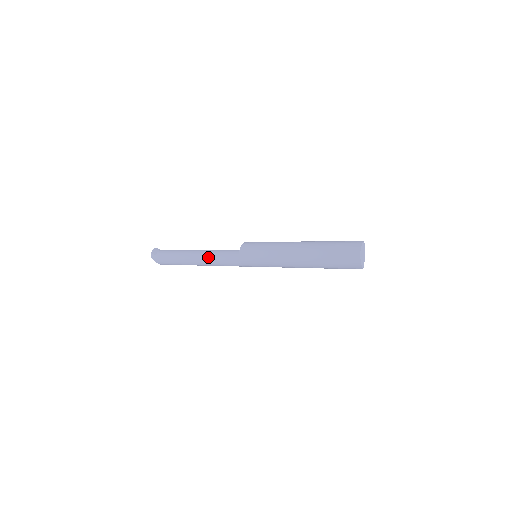
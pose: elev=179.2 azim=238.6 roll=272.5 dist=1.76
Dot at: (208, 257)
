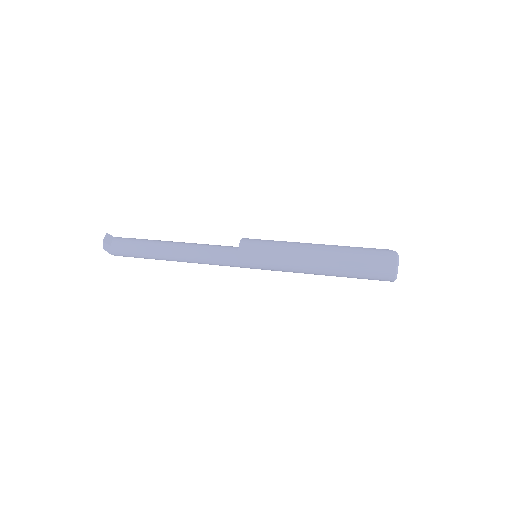
Dot at: (191, 255)
